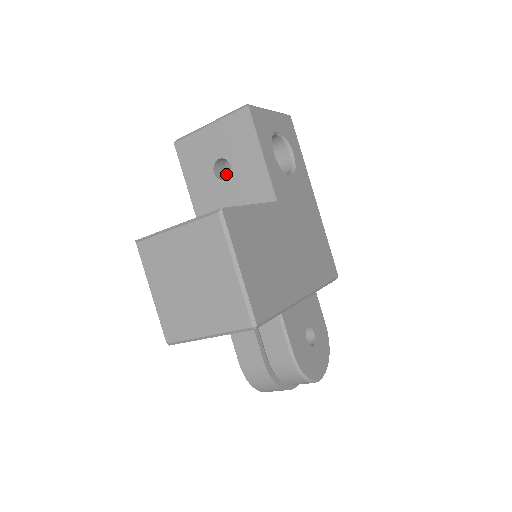
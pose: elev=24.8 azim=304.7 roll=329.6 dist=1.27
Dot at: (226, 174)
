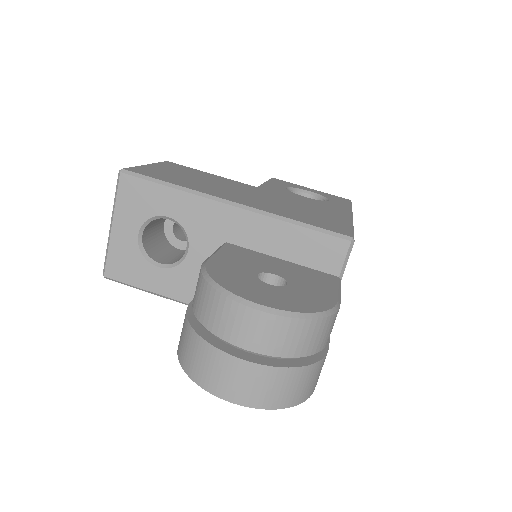
Dot at: occluded
